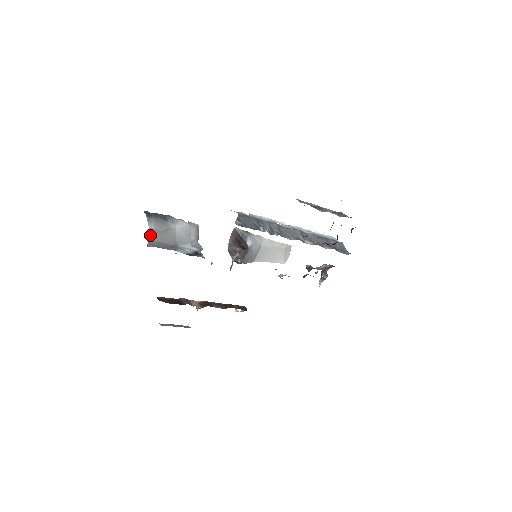
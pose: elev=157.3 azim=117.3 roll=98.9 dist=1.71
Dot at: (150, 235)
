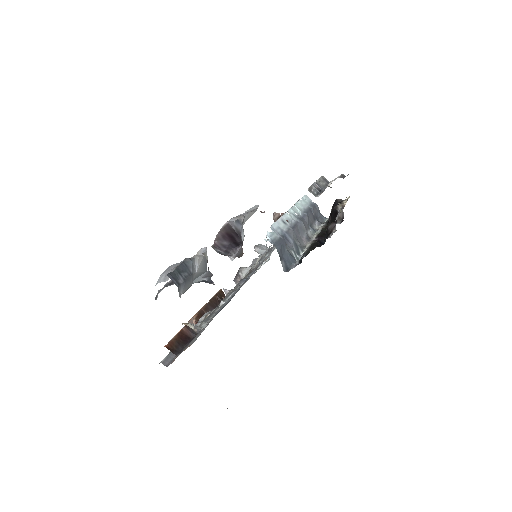
Dot at: occluded
